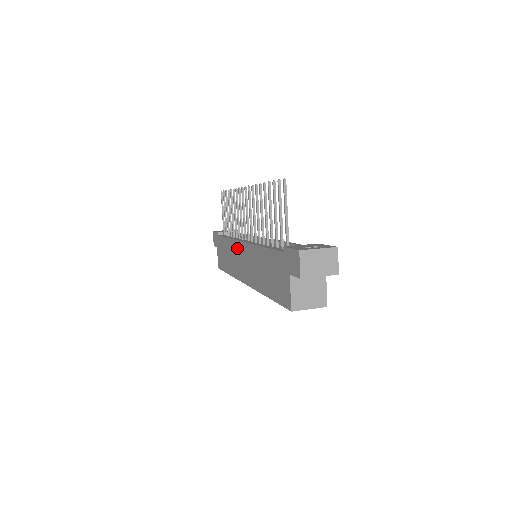
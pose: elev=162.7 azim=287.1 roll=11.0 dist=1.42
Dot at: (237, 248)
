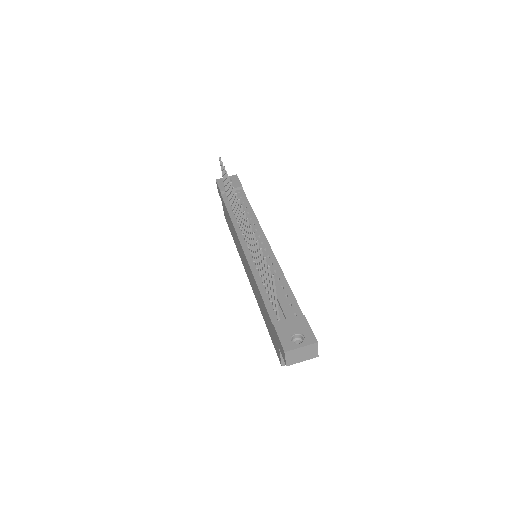
Dot at: occluded
